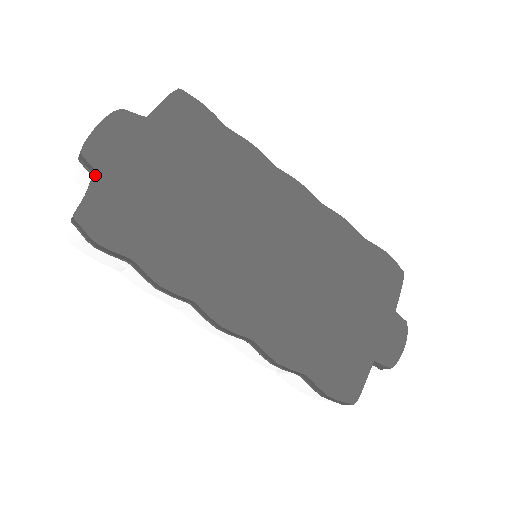
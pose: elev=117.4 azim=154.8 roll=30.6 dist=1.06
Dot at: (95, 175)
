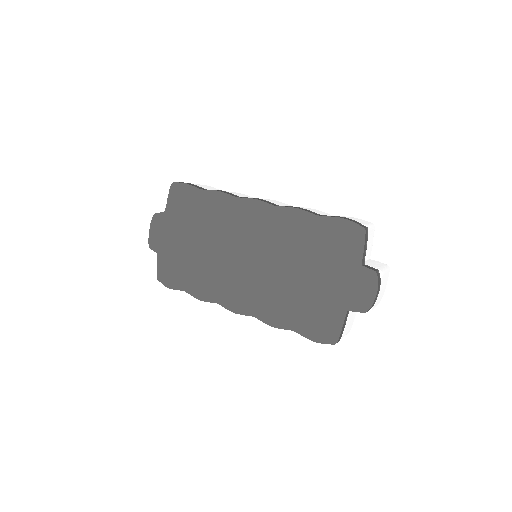
Dot at: (157, 255)
